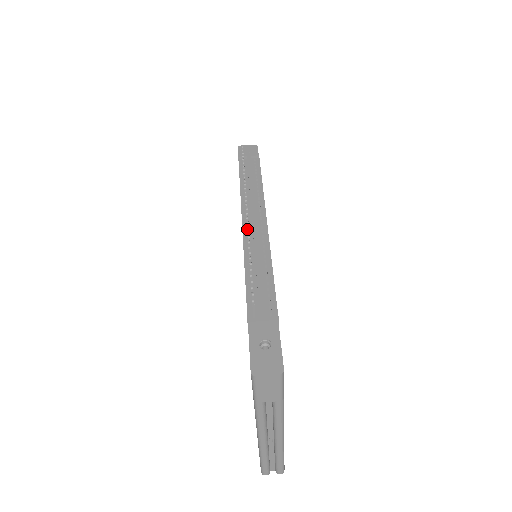
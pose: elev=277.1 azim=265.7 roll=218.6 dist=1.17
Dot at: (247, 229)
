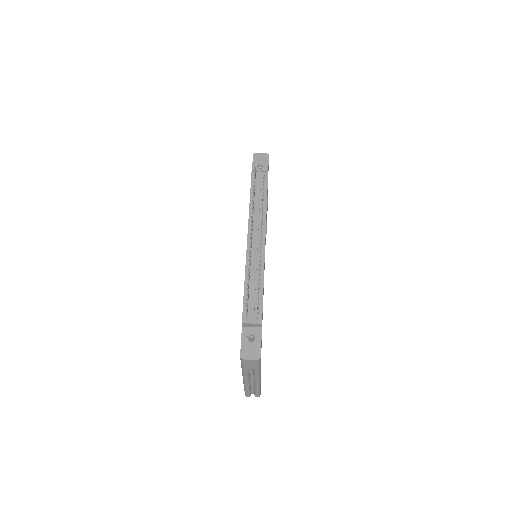
Dot at: (249, 250)
